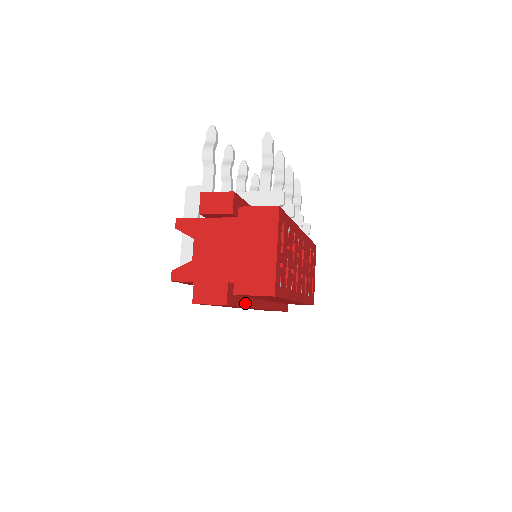
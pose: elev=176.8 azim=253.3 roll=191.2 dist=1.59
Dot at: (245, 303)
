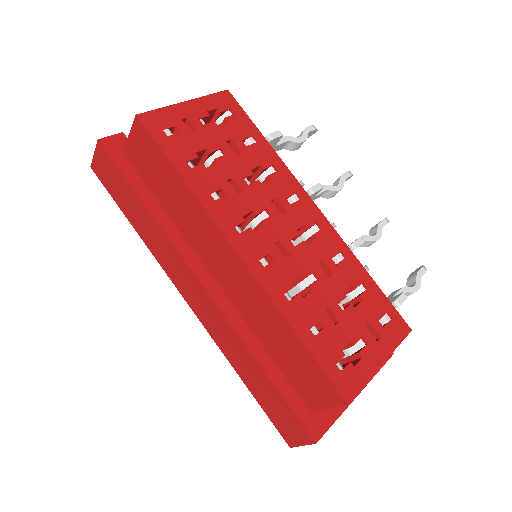
Dot at: (146, 198)
